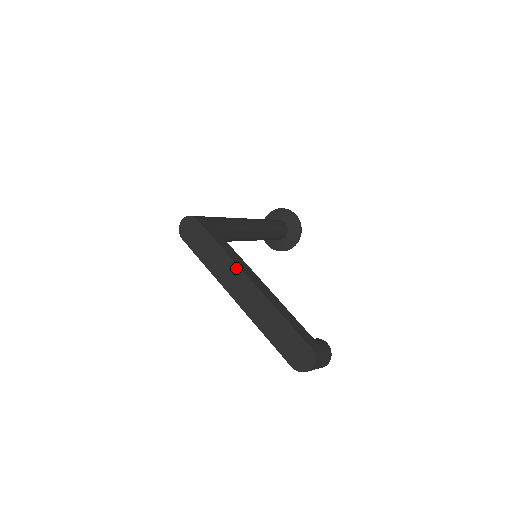
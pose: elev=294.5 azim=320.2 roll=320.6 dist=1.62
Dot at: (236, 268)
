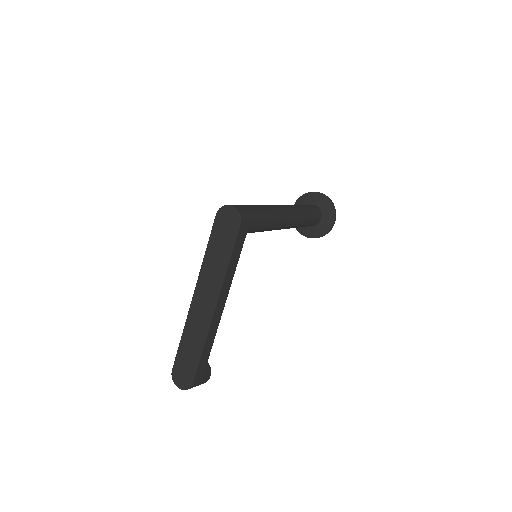
Dot at: (217, 291)
